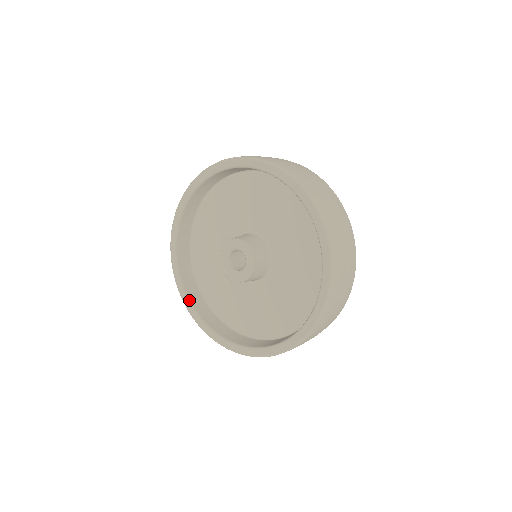
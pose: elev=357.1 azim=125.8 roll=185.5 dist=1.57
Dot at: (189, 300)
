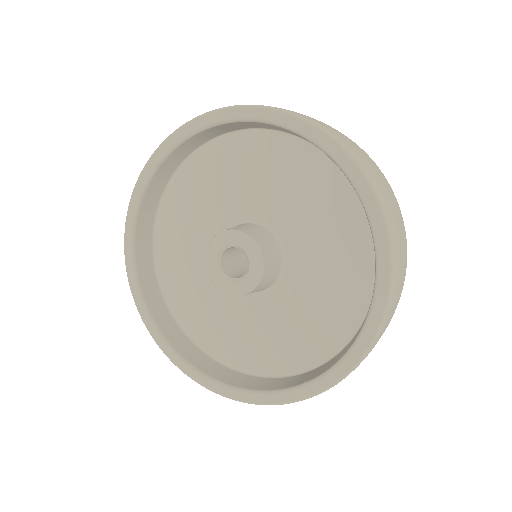
Dot at: (179, 355)
